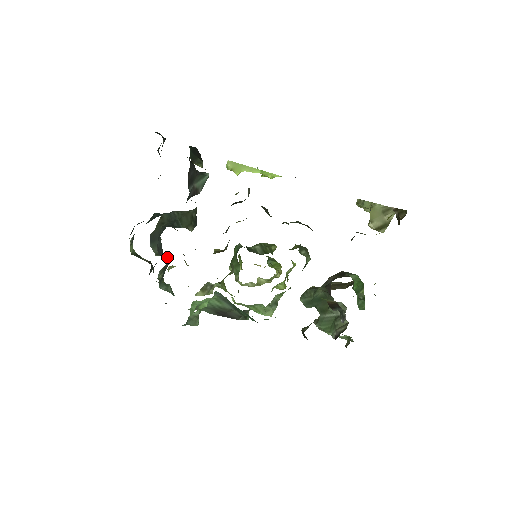
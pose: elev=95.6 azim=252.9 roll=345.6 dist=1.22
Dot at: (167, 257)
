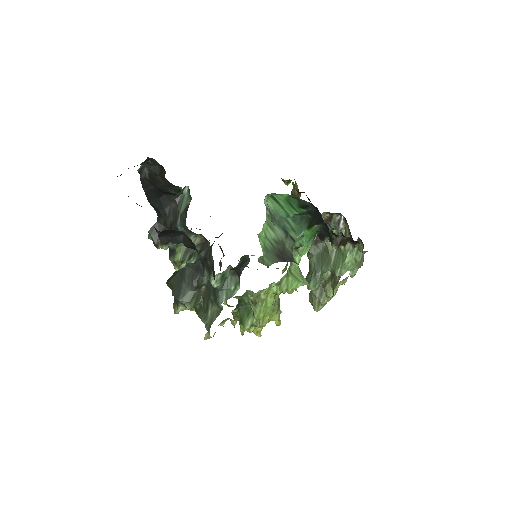
Dot at: (200, 302)
